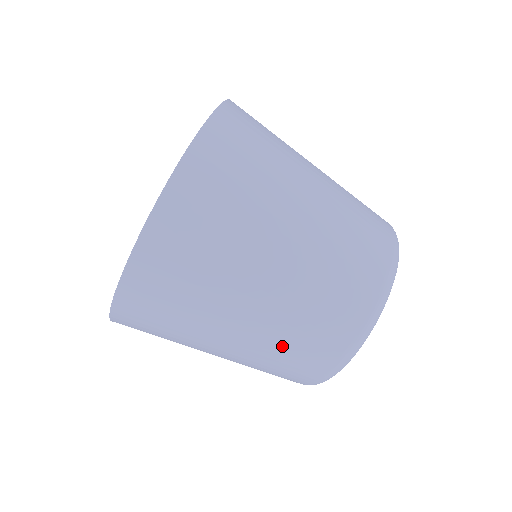
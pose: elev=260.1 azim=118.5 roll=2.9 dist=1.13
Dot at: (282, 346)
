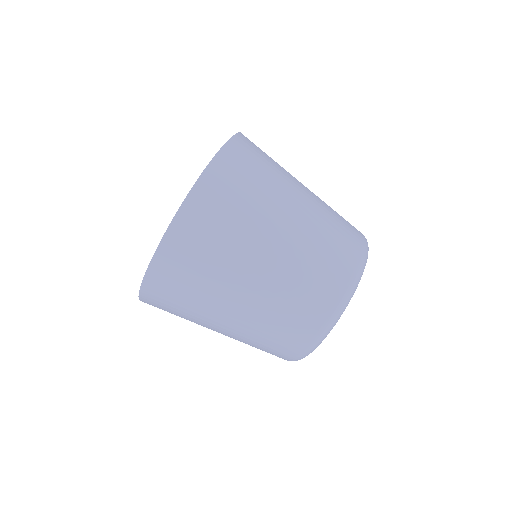
Dot at: (268, 326)
